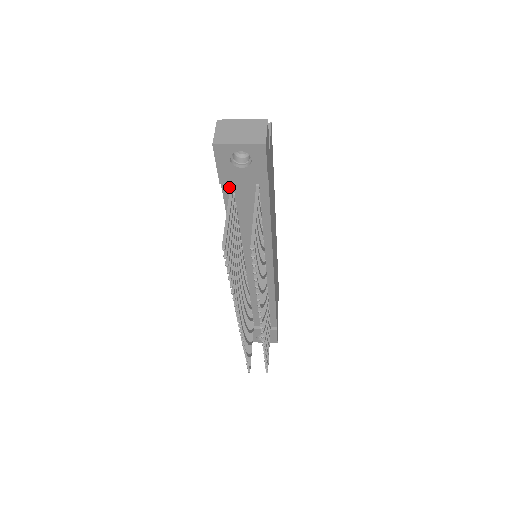
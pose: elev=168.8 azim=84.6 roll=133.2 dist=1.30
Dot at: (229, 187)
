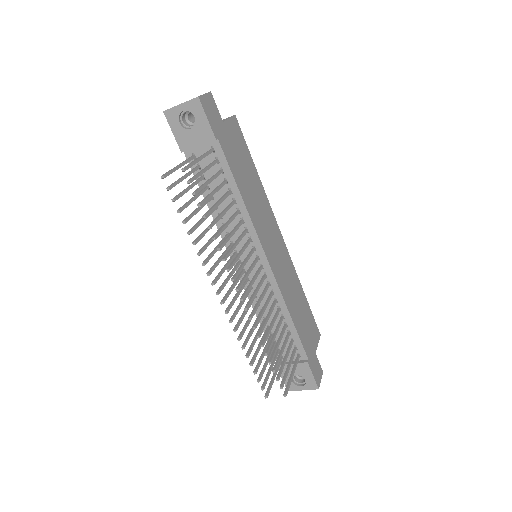
Dot at: occluded
